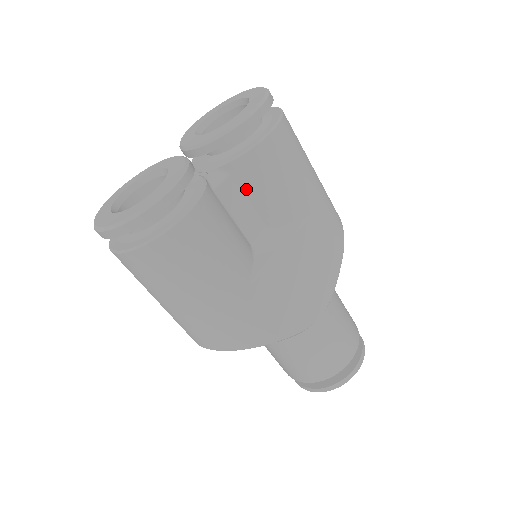
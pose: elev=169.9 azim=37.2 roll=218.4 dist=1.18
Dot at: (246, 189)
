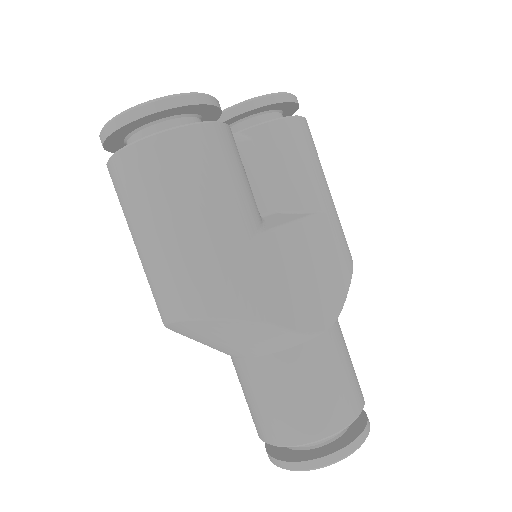
Dot at: (265, 159)
